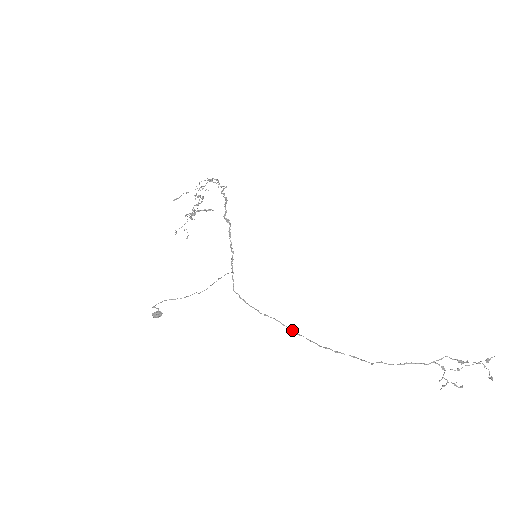
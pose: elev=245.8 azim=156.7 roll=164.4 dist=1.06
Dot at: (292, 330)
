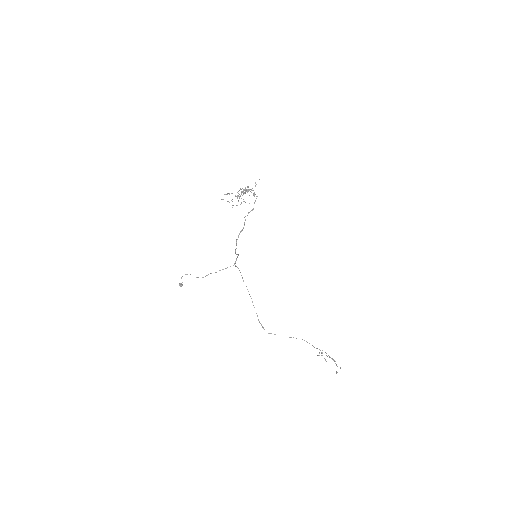
Dot at: occluded
